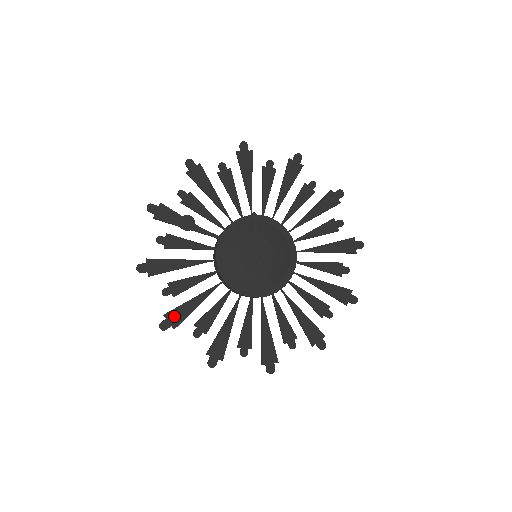
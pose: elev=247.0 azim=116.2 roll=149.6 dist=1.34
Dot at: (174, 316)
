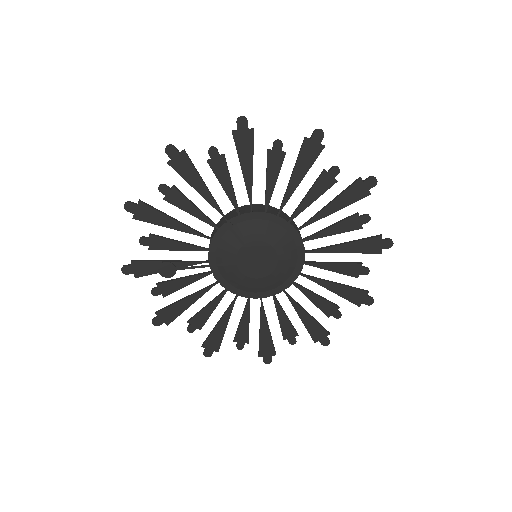
Dot at: (211, 343)
